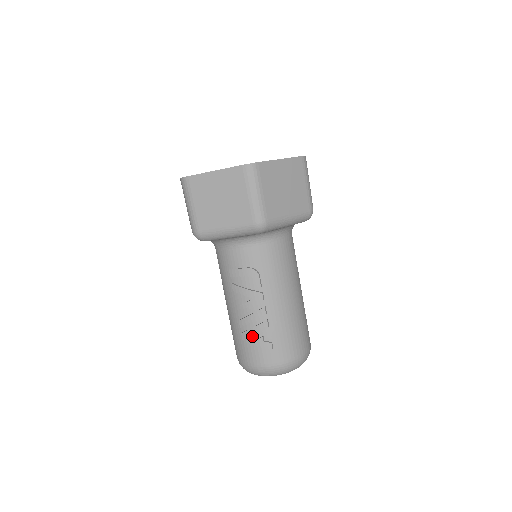
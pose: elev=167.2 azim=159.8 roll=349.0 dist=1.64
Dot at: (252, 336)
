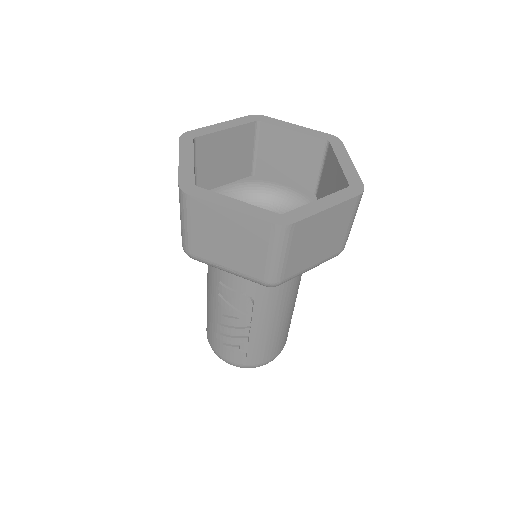
Dot at: (228, 340)
